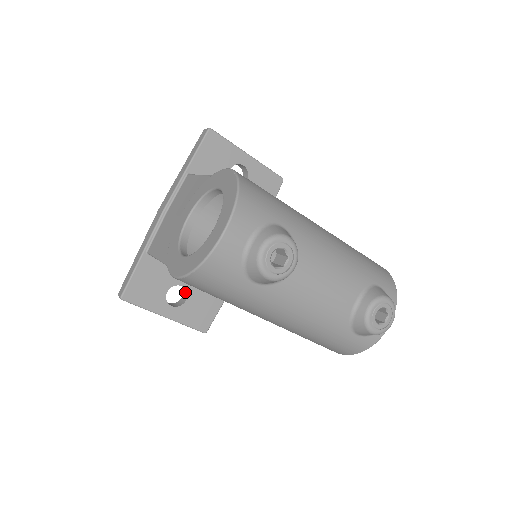
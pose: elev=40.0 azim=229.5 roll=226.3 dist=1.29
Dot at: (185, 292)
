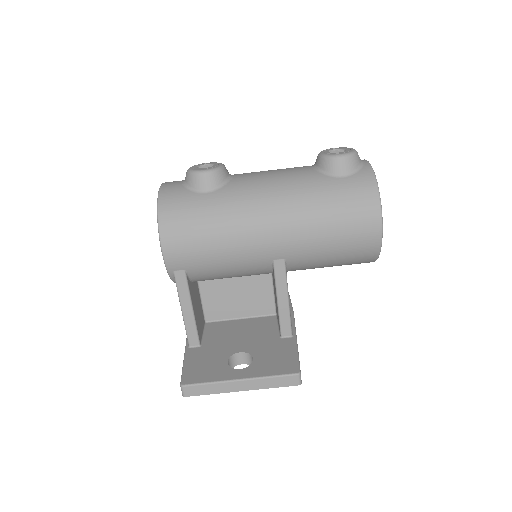
Dot at: (251, 360)
